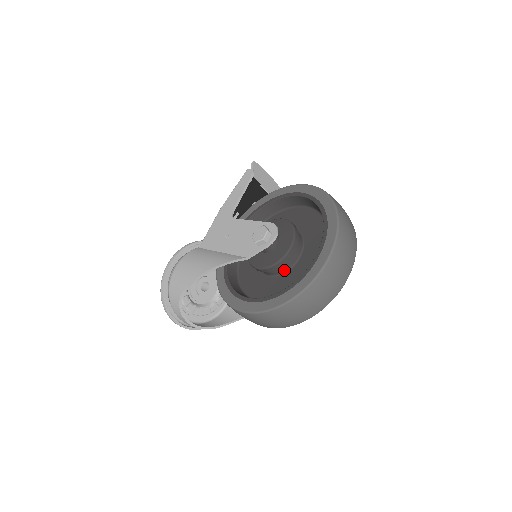
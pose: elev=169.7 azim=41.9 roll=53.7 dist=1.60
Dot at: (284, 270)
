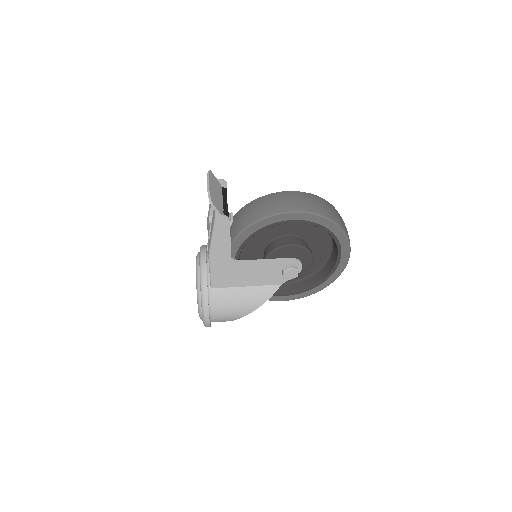
Dot at: occluded
